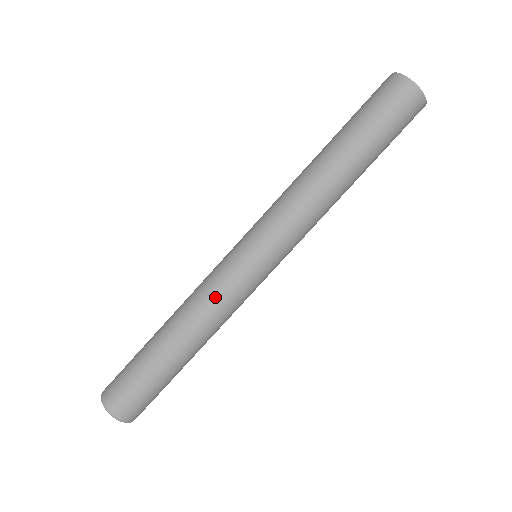
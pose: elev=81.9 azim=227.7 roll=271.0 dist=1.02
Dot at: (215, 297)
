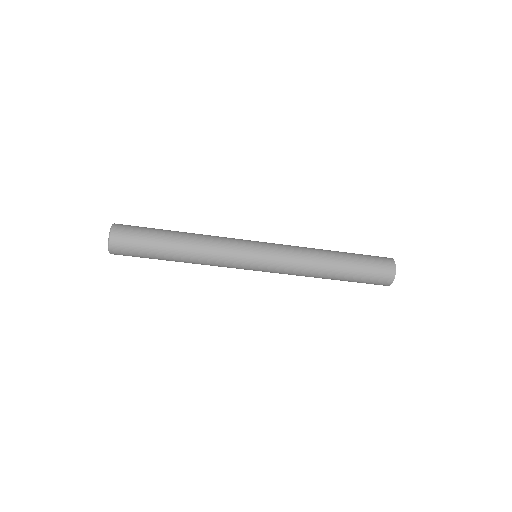
Dot at: (223, 242)
